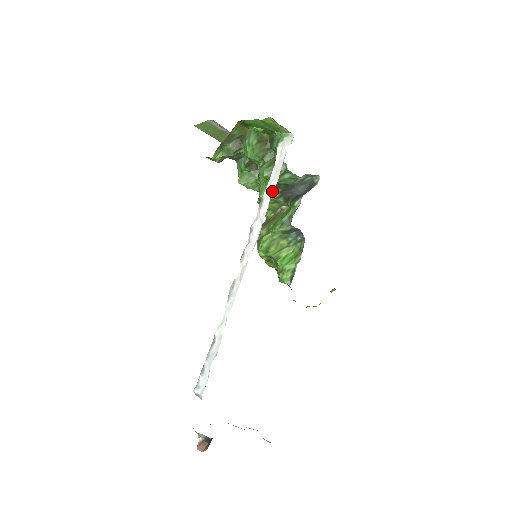
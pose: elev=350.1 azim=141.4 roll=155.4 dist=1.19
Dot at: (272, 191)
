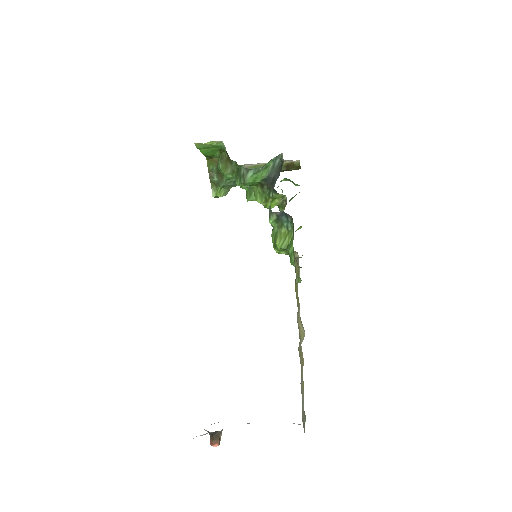
Dot at: occluded
